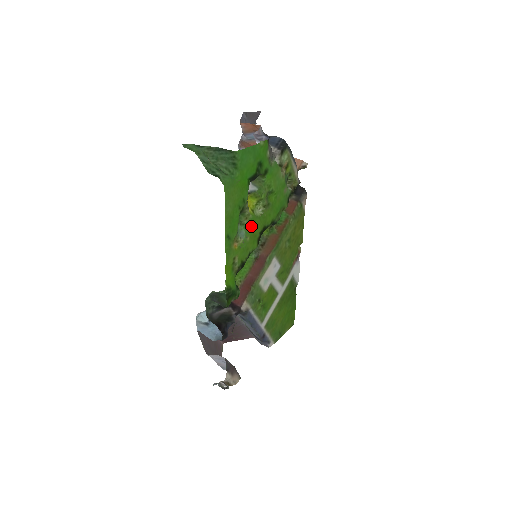
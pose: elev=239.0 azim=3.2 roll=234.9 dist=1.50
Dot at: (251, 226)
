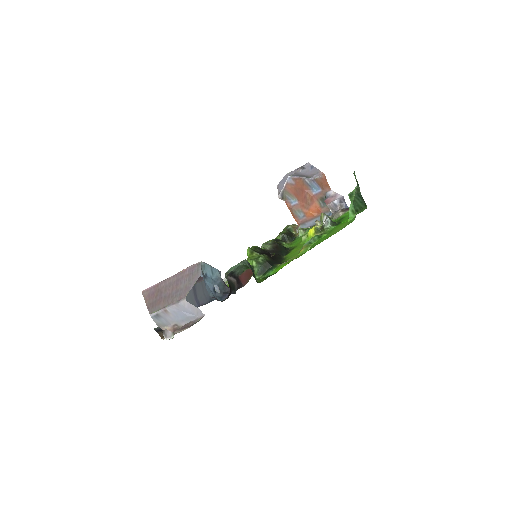
Dot at: occluded
